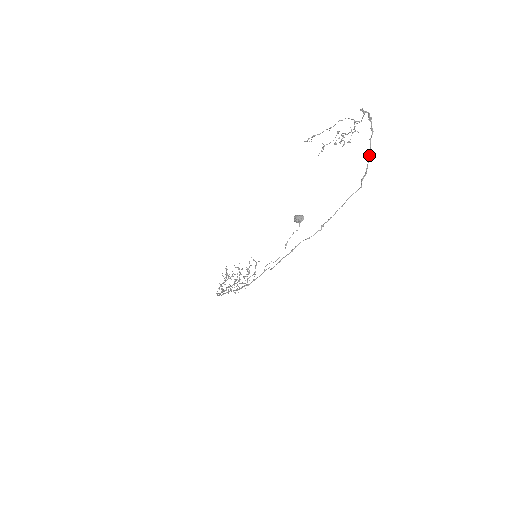
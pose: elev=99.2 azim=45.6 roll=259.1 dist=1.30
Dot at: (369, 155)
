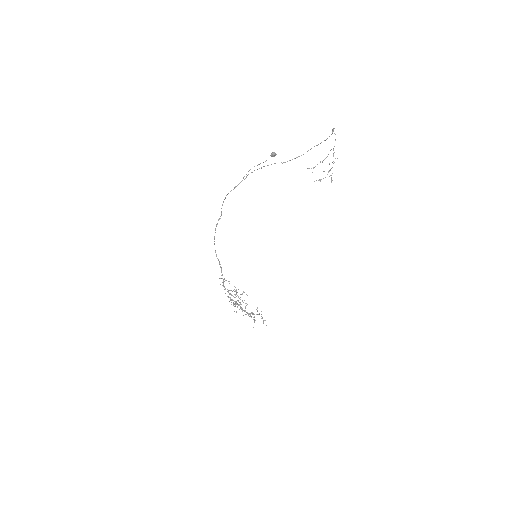
Dot at: occluded
